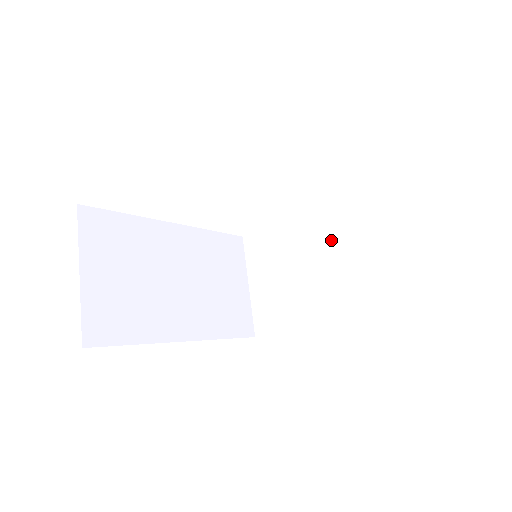
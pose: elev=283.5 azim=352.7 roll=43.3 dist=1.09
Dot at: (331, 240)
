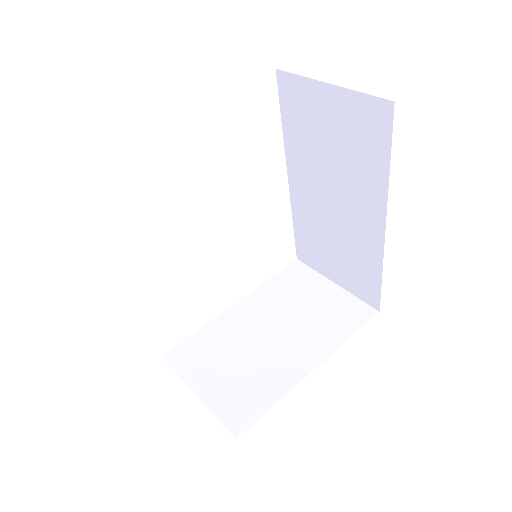
Dot at: (268, 311)
